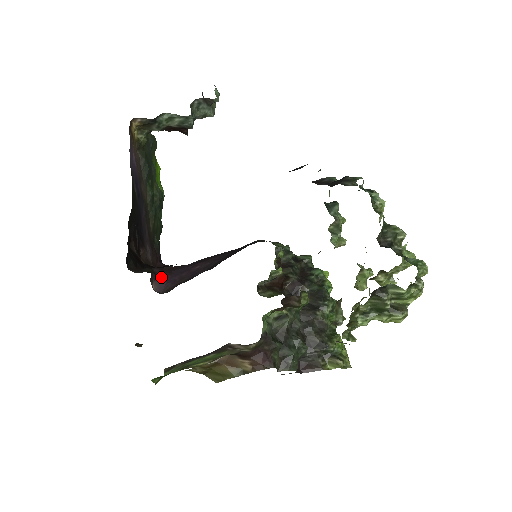
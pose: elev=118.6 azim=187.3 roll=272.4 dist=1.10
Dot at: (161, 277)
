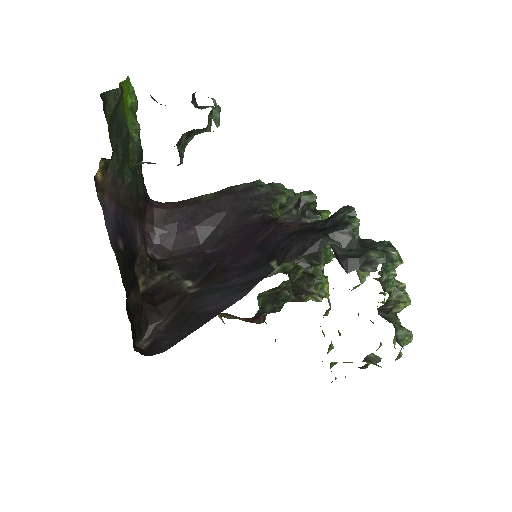
Dot at: (154, 236)
